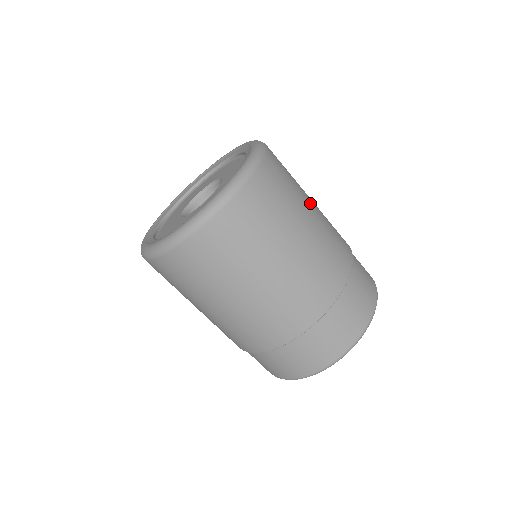
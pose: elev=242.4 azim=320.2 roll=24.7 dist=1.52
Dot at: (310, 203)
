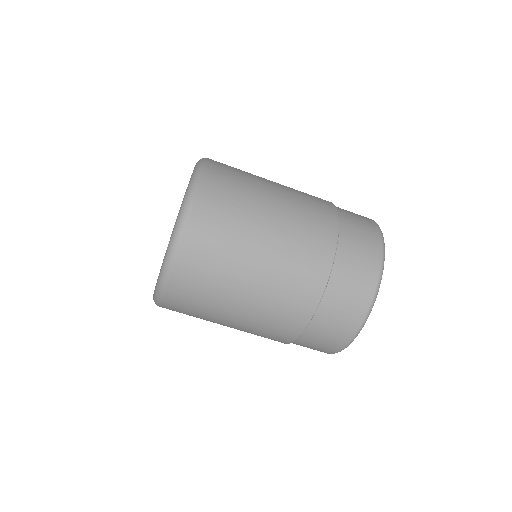
Dot at: occluded
